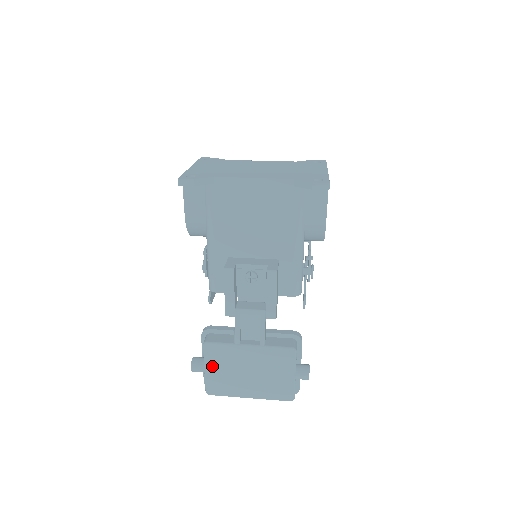
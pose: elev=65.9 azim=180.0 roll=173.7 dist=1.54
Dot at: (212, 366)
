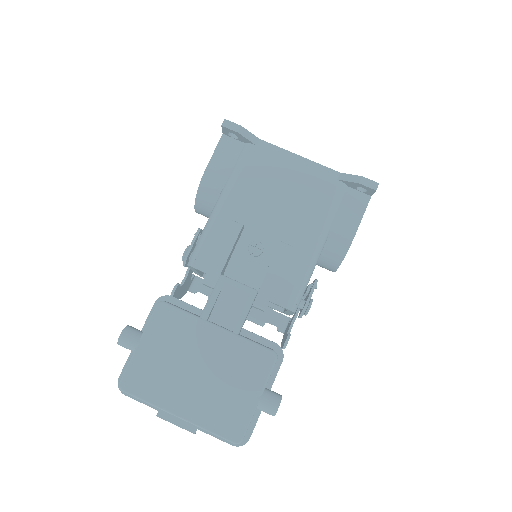
Dot at: (152, 341)
